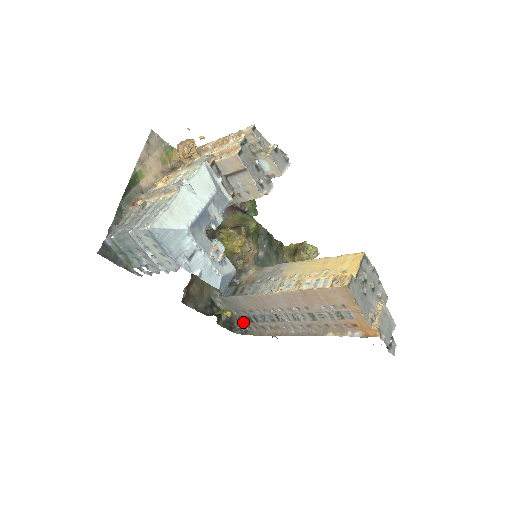
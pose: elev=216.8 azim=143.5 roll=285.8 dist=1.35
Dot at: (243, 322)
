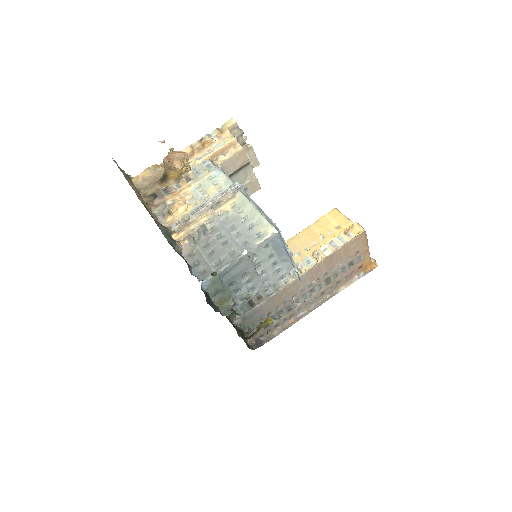
Dot at: (256, 334)
